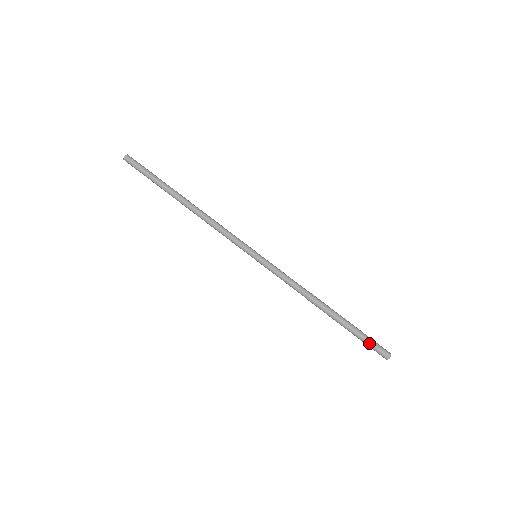
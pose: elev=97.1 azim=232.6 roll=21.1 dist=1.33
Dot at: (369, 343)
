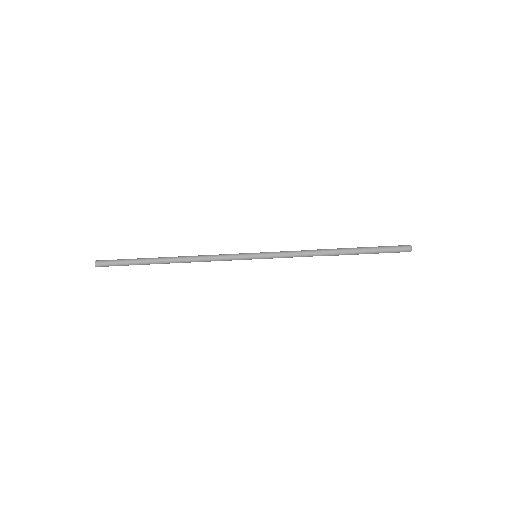
Dot at: (389, 248)
